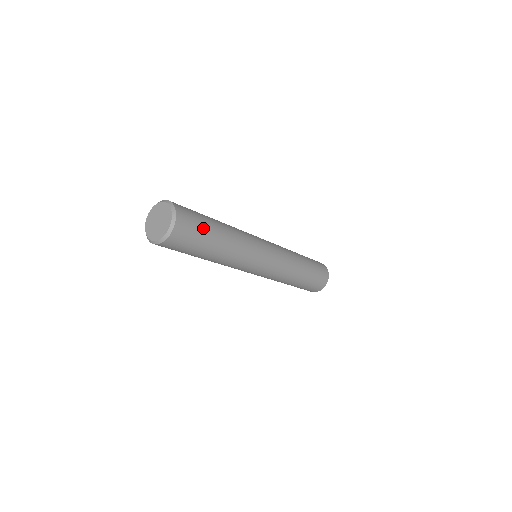
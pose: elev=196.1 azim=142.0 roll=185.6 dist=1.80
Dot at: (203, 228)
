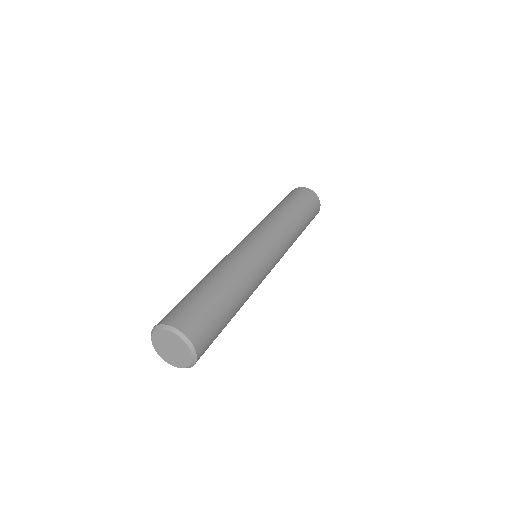
Dot at: (211, 310)
